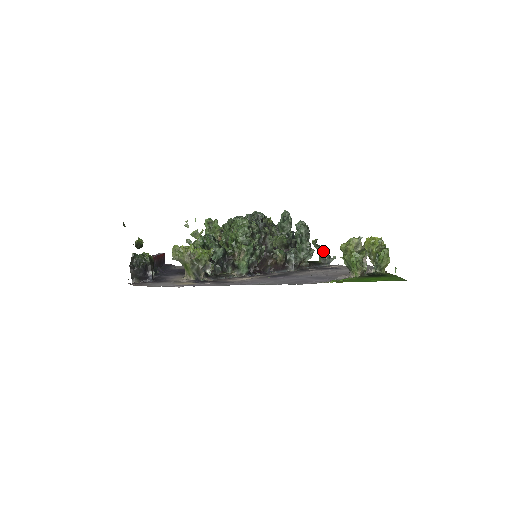
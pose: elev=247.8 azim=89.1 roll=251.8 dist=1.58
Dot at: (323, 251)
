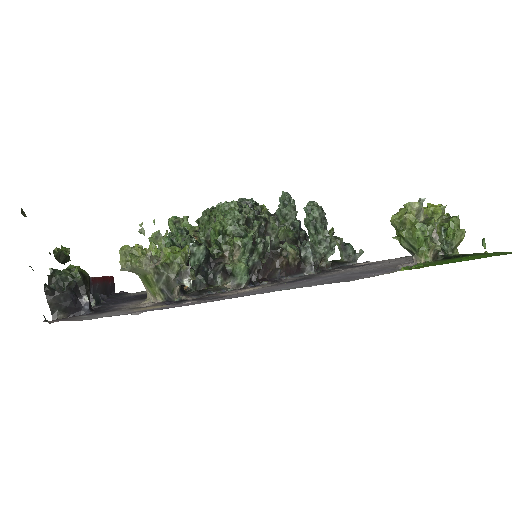
Dot at: (345, 244)
